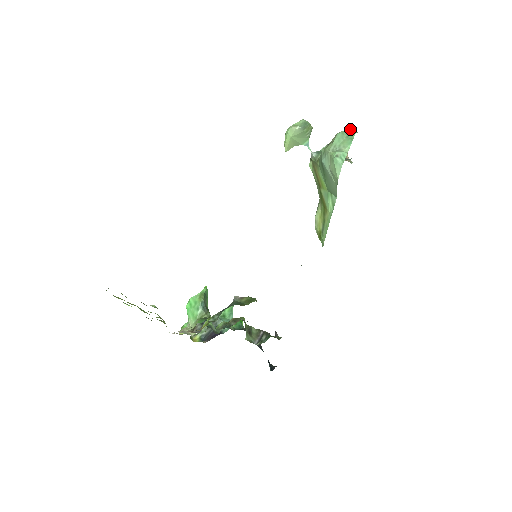
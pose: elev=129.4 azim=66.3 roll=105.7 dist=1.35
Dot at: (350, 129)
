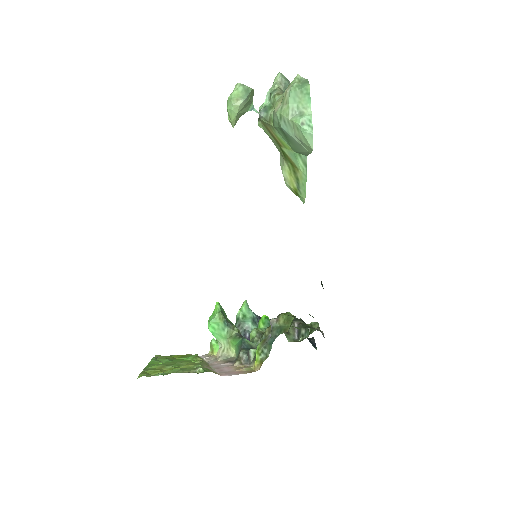
Dot at: (297, 77)
